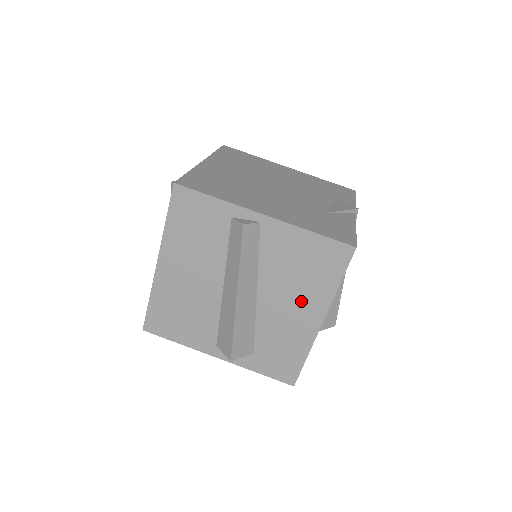
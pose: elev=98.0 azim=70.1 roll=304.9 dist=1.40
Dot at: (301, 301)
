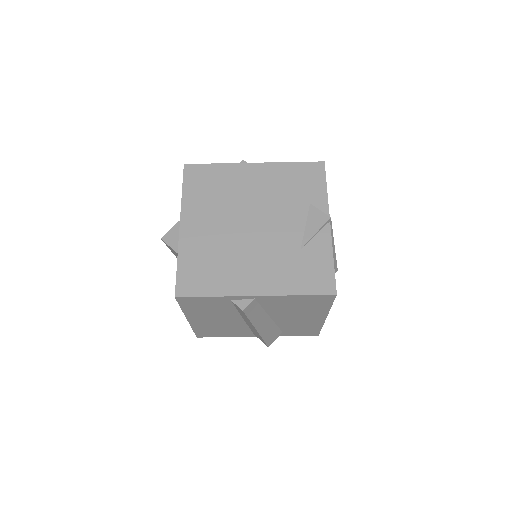
Dot at: (305, 315)
